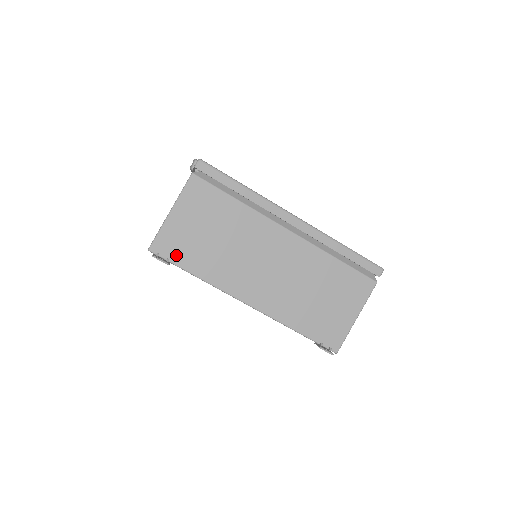
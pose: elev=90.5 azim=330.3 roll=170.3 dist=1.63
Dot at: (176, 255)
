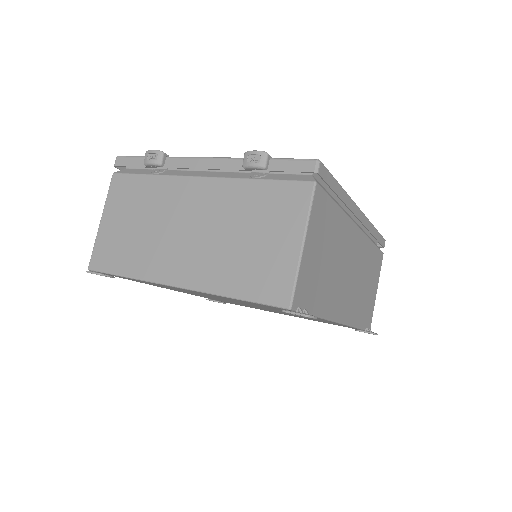
Dot at: (308, 301)
